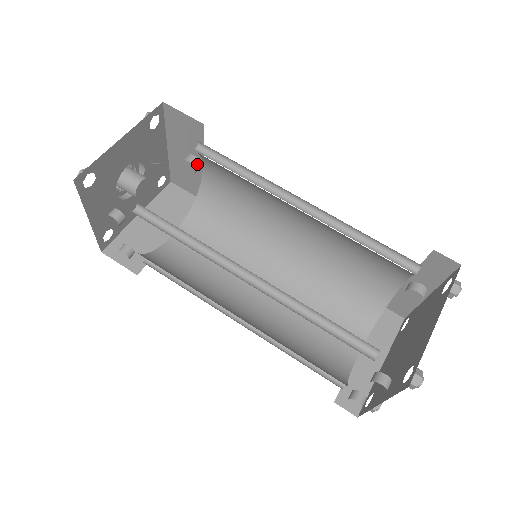
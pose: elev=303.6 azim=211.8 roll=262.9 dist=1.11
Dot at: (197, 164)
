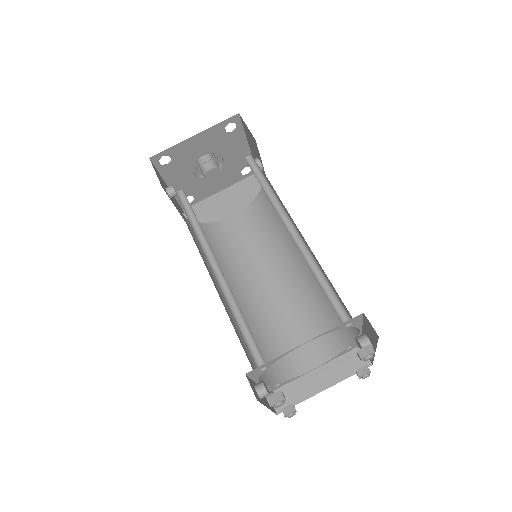
Dot at: occluded
